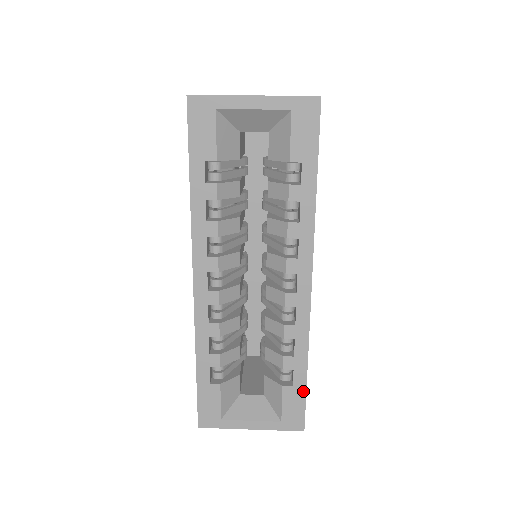
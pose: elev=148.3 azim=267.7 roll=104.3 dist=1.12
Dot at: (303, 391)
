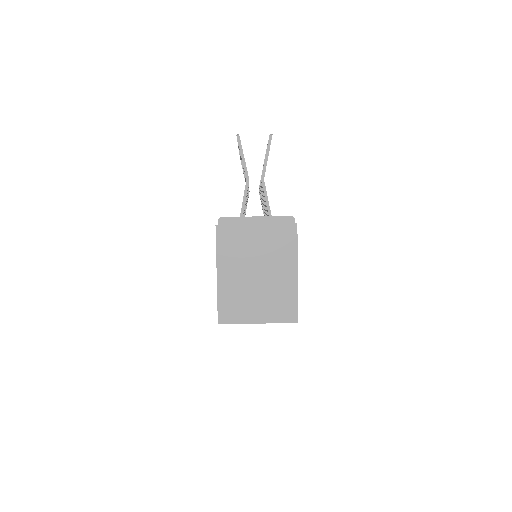
Dot at: occluded
